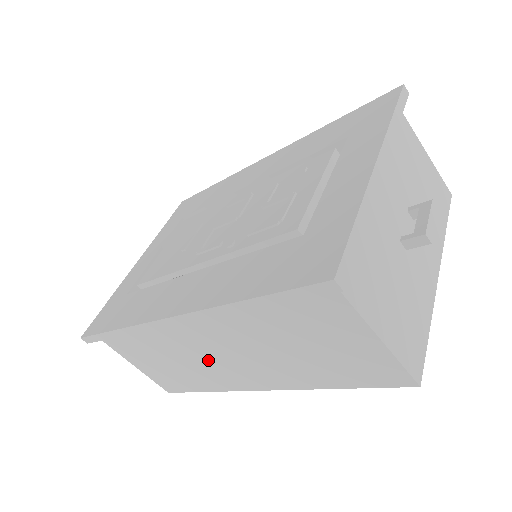
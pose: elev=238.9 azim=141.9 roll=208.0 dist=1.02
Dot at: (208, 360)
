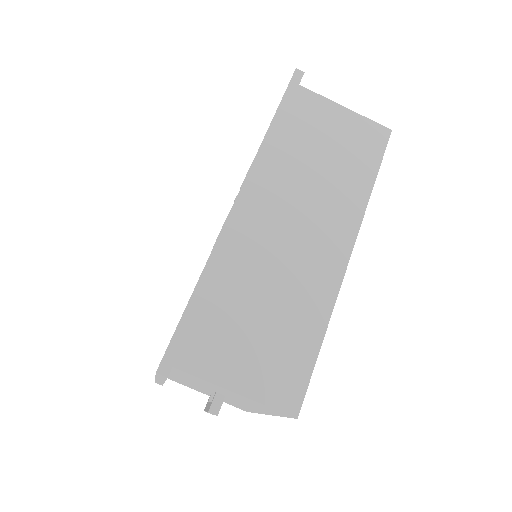
Dot at: (292, 256)
